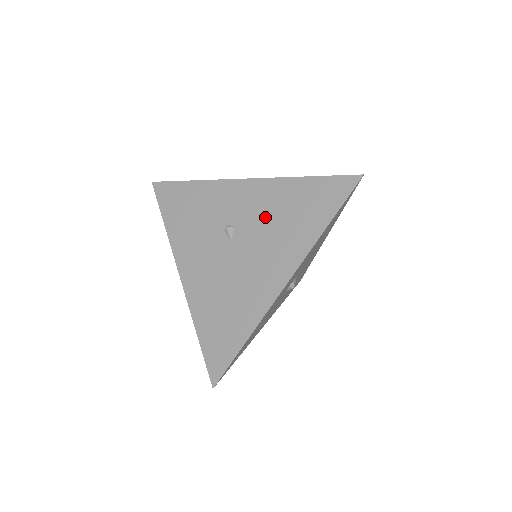
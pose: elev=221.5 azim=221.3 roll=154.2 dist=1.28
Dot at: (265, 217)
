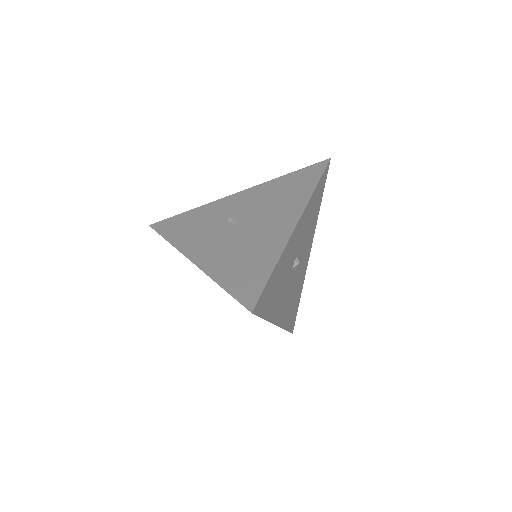
Dot at: (262, 202)
